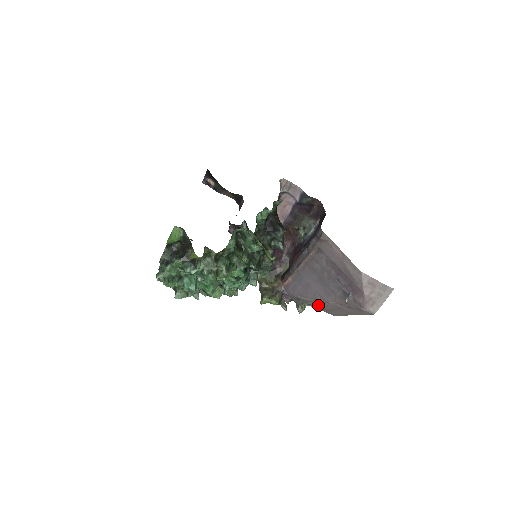
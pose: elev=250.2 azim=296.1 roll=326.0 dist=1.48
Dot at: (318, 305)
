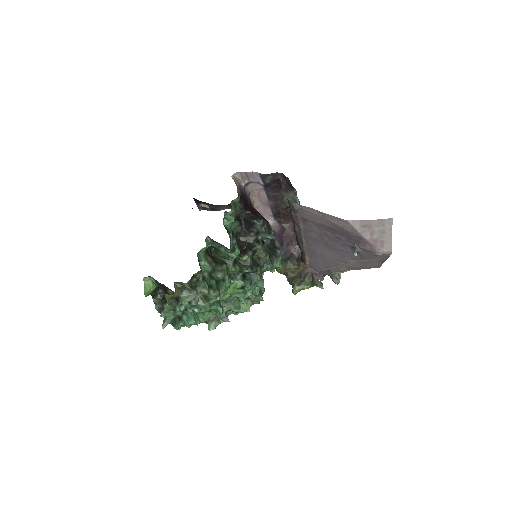
Dot at: (350, 267)
